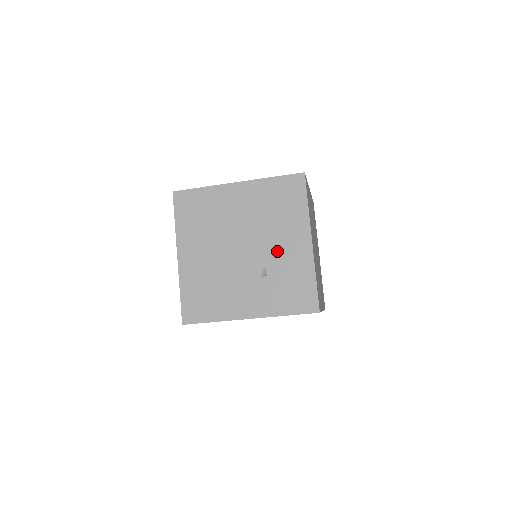
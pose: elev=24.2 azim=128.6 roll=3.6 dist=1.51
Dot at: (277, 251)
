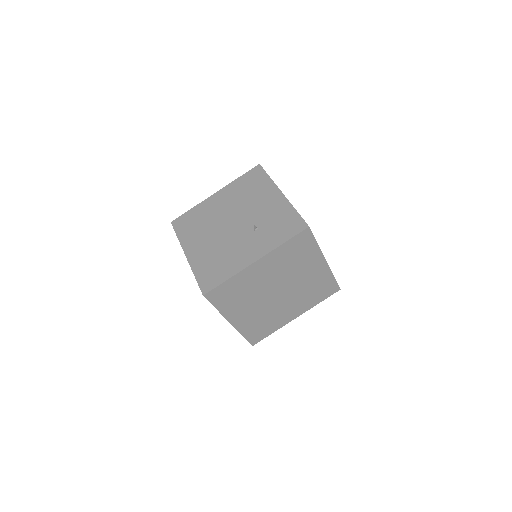
Dot at: (259, 211)
